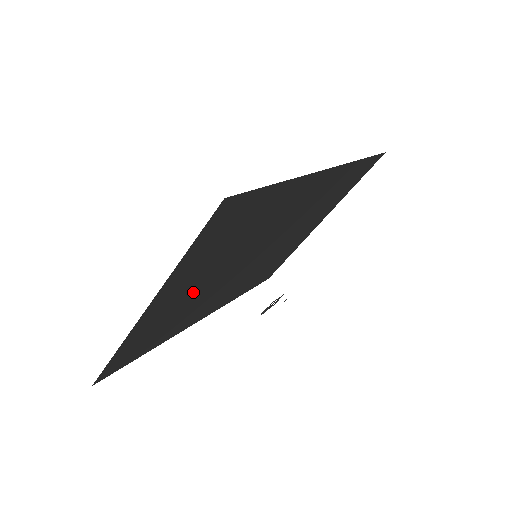
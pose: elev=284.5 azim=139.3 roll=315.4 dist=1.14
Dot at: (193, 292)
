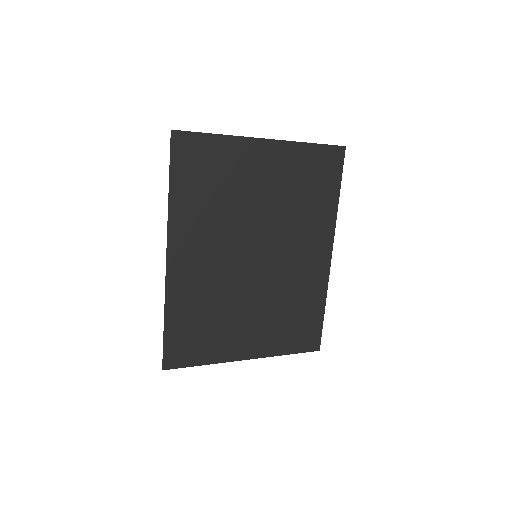
Dot at: (252, 190)
